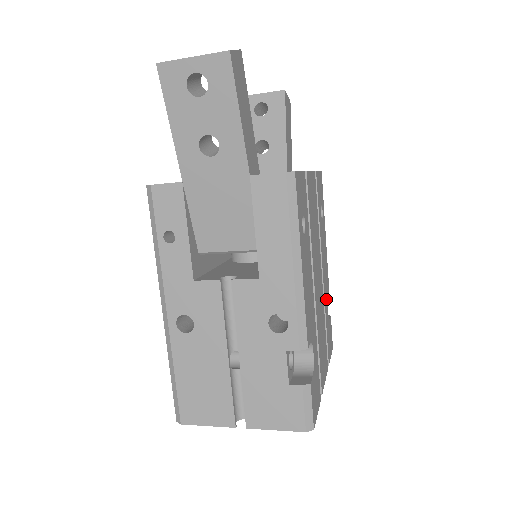
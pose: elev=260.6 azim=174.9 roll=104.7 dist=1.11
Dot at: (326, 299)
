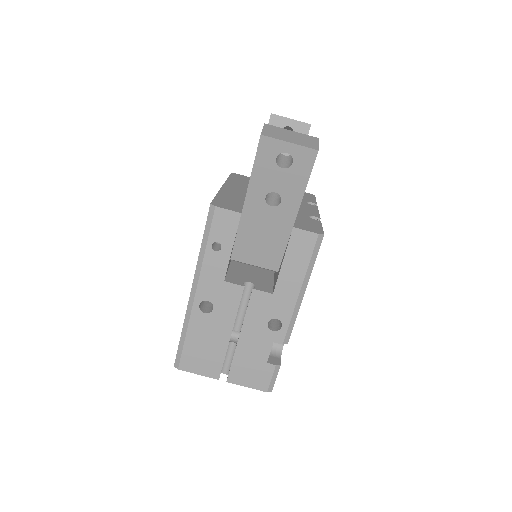
Dot at: occluded
